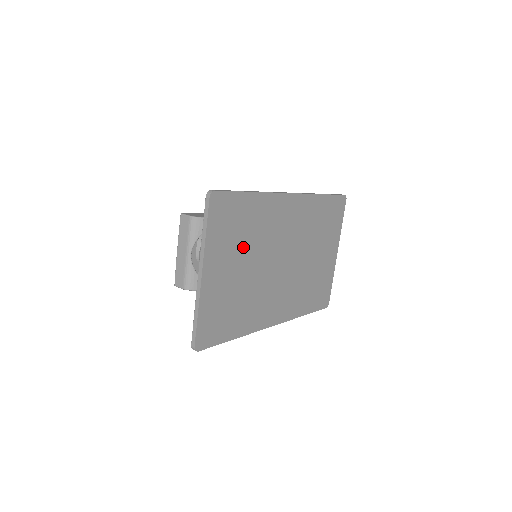
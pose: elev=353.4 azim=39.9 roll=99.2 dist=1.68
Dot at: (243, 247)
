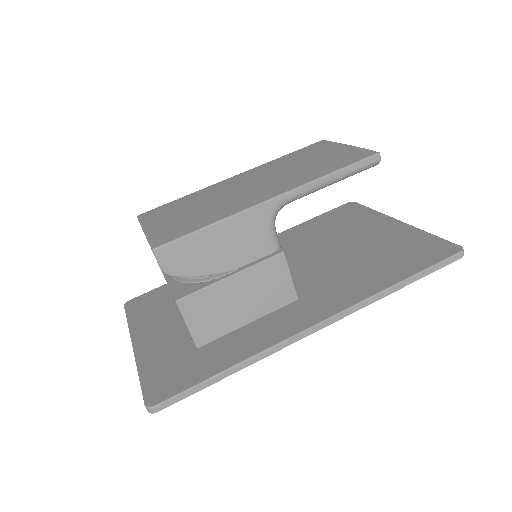
Dot at: occluded
